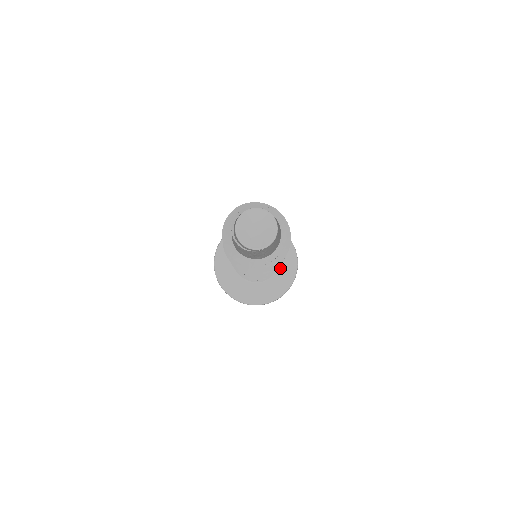
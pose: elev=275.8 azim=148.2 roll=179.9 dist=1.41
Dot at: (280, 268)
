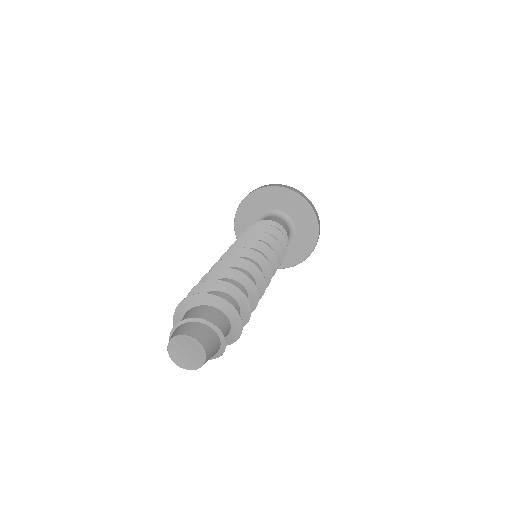
Dot at: (300, 230)
